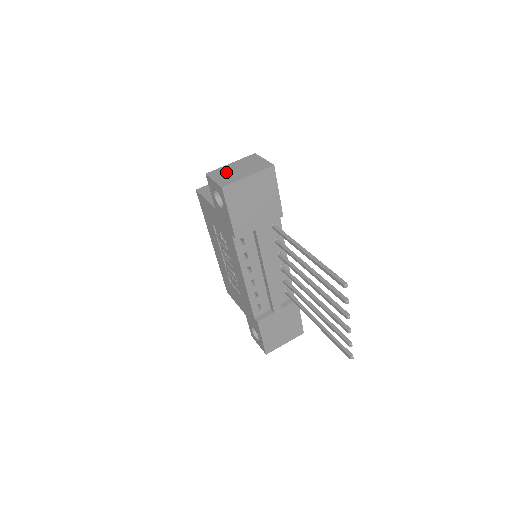
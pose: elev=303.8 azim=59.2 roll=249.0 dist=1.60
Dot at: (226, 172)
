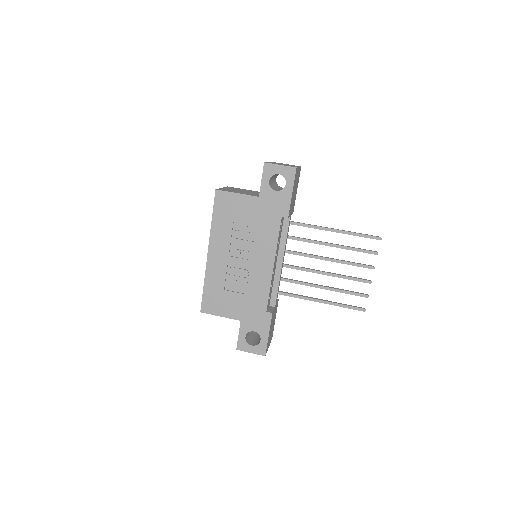
Dot at: occluded
